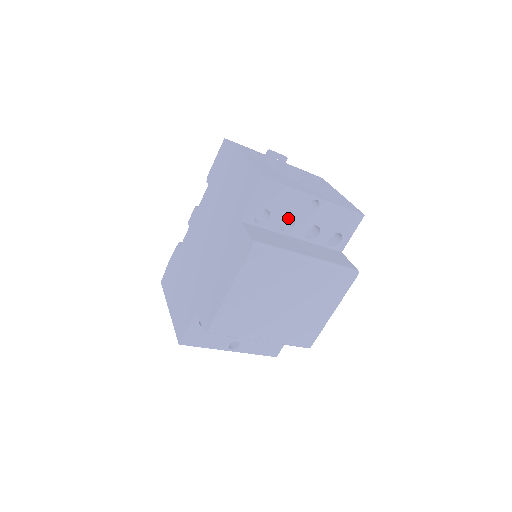
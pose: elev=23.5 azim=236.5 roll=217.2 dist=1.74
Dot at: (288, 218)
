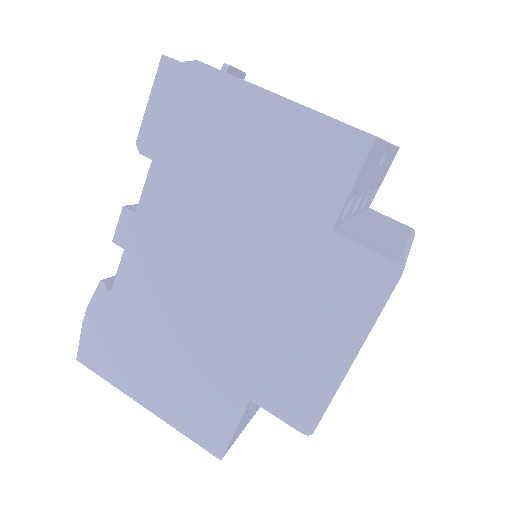
Dot at: occluded
